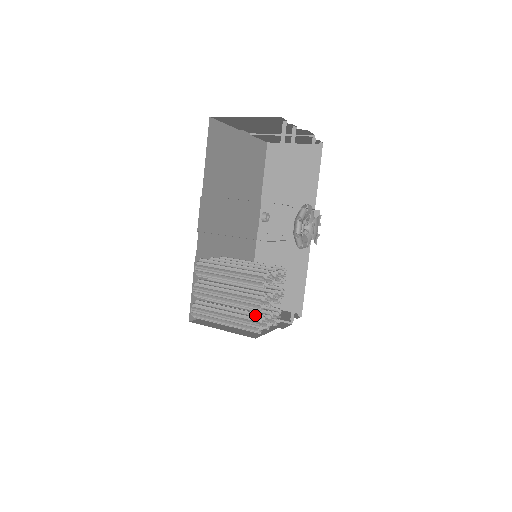
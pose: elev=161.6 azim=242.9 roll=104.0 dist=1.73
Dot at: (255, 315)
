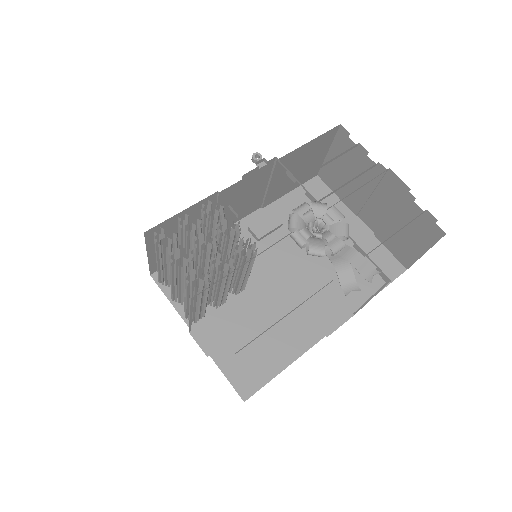
Dot at: occluded
